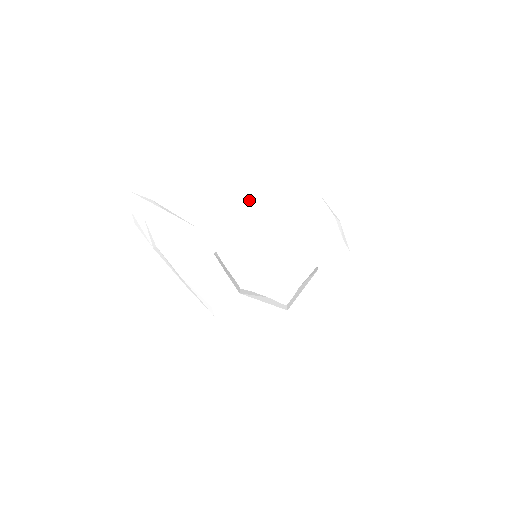
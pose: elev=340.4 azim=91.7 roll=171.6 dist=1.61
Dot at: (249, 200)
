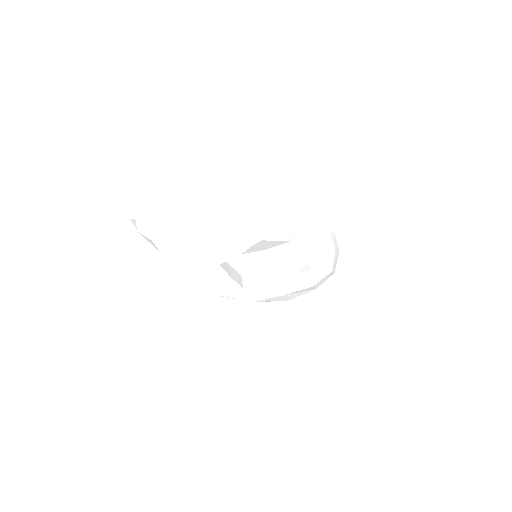
Dot at: (251, 221)
